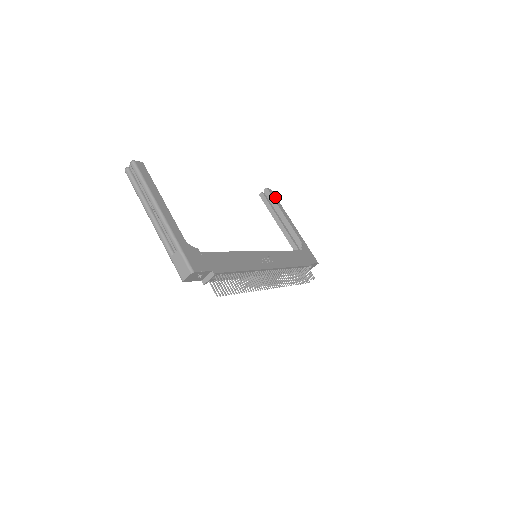
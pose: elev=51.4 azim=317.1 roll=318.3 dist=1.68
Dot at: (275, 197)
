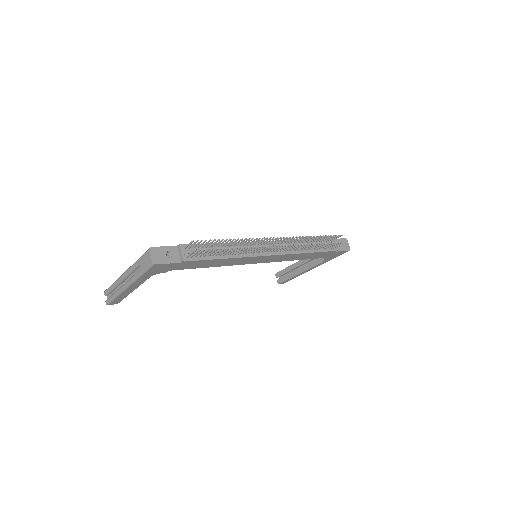
Dot at: occluded
